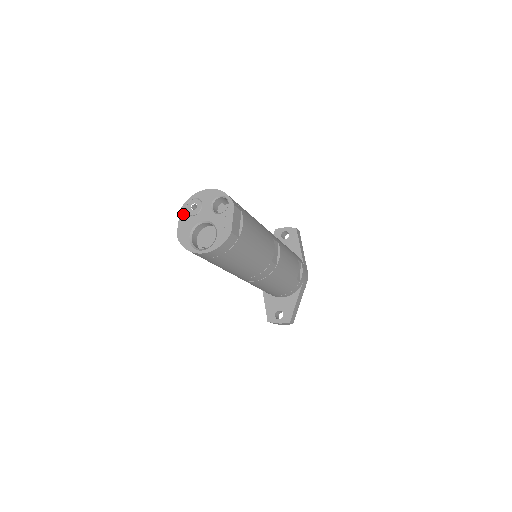
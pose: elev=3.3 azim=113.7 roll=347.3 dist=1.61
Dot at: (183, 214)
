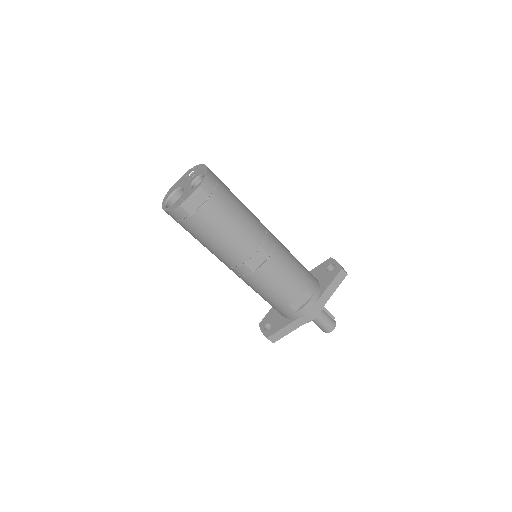
Dot at: (185, 175)
